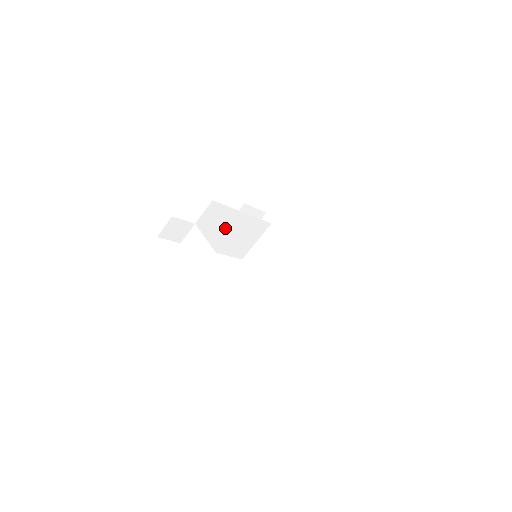
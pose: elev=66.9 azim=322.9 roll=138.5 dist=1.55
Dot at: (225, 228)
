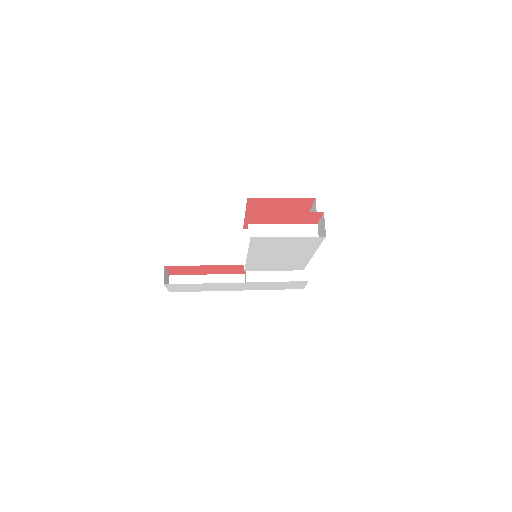
Dot at: occluded
